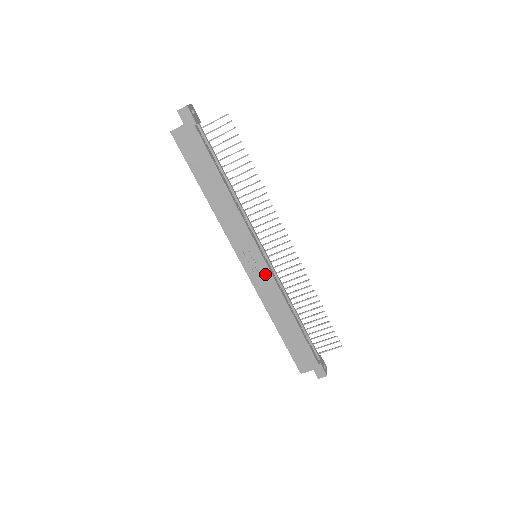
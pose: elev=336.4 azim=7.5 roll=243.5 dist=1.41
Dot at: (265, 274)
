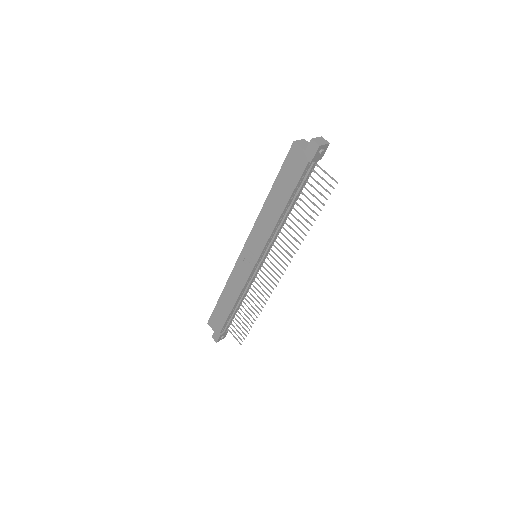
Dot at: (247, 271)
